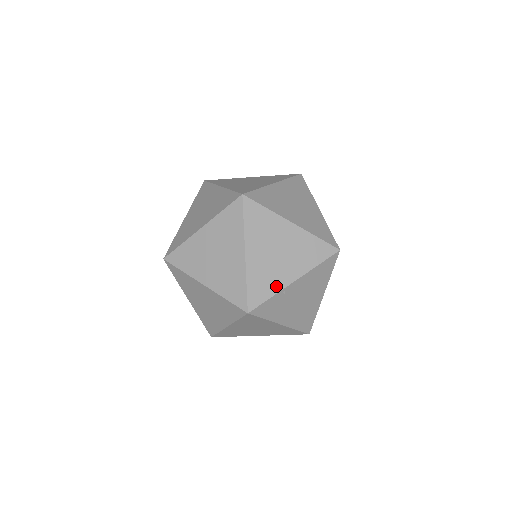
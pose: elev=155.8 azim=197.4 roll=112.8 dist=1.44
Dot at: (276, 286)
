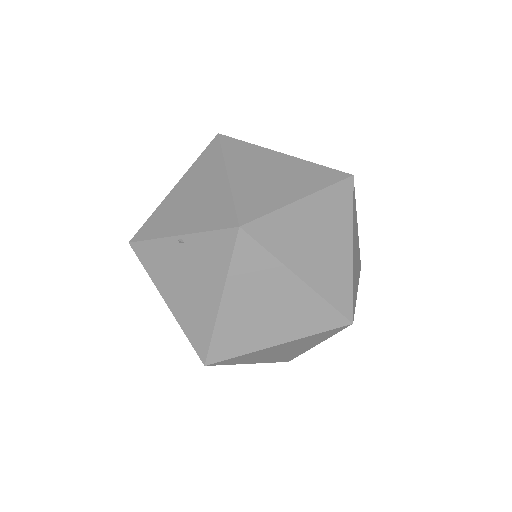
Dot at: (356, 294)
